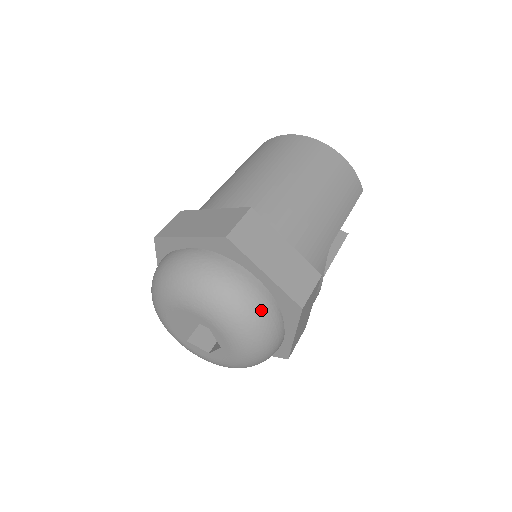
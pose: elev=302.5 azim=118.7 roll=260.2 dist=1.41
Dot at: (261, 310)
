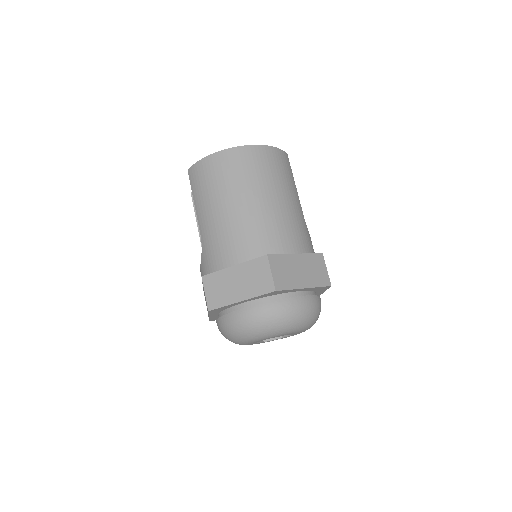
Dot at: (313, 307)
